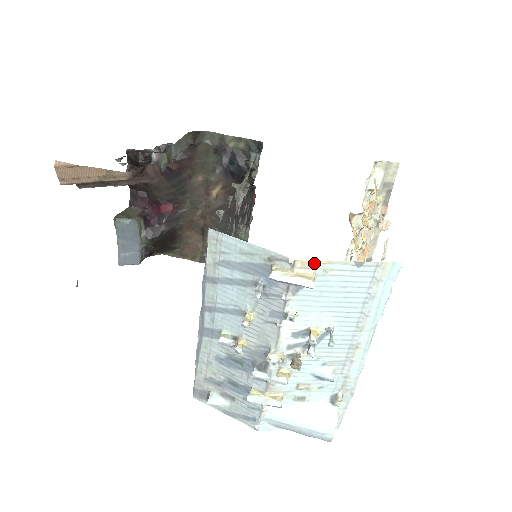
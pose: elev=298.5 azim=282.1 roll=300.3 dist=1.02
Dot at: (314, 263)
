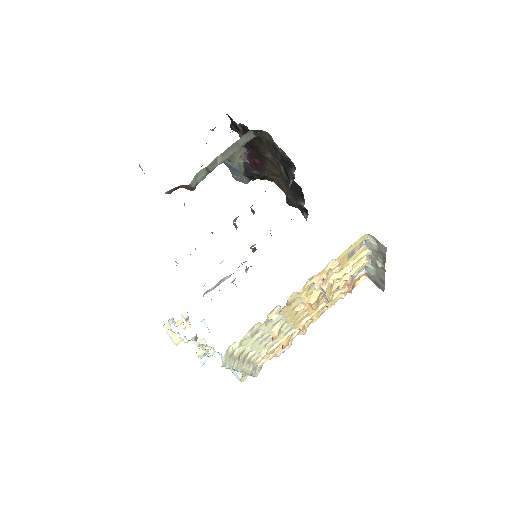
Dot at: occluded
